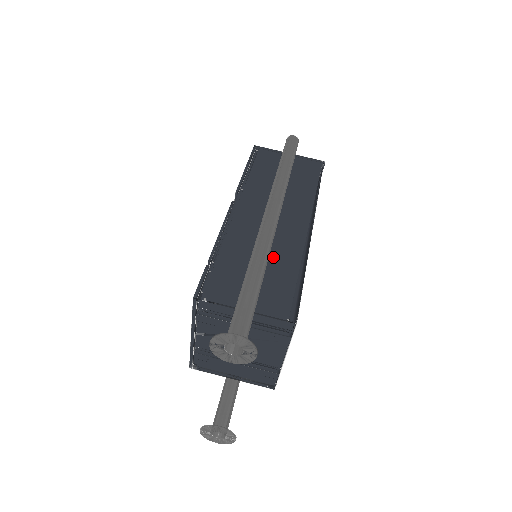
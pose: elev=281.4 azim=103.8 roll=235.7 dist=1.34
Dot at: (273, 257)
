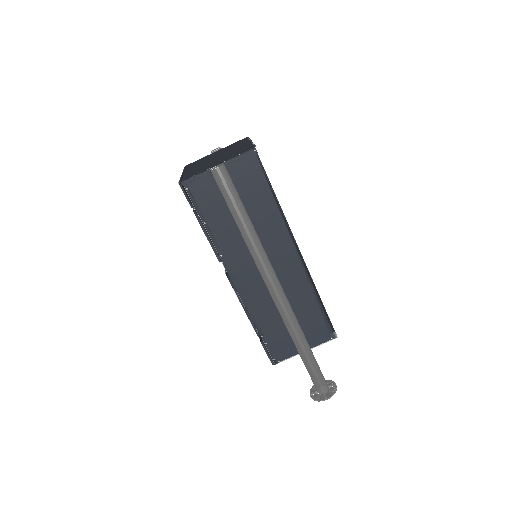
Dot at: (293, 303)
